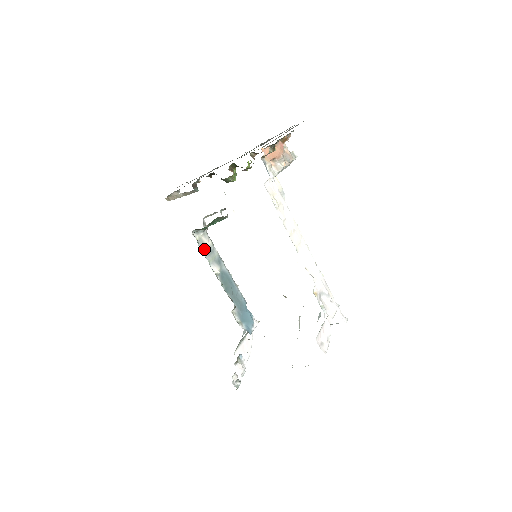
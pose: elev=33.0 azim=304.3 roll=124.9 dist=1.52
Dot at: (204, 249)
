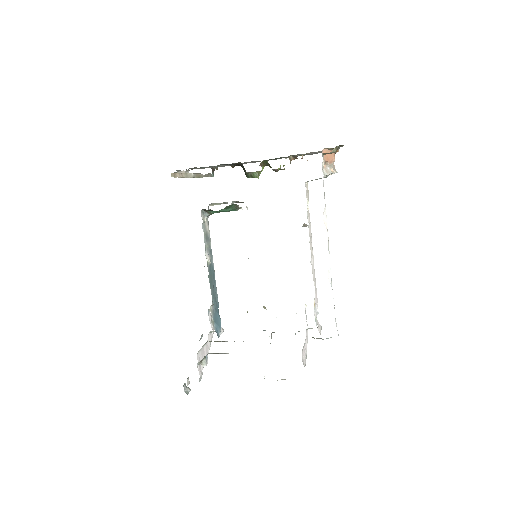
Dot at: (205, 233)
